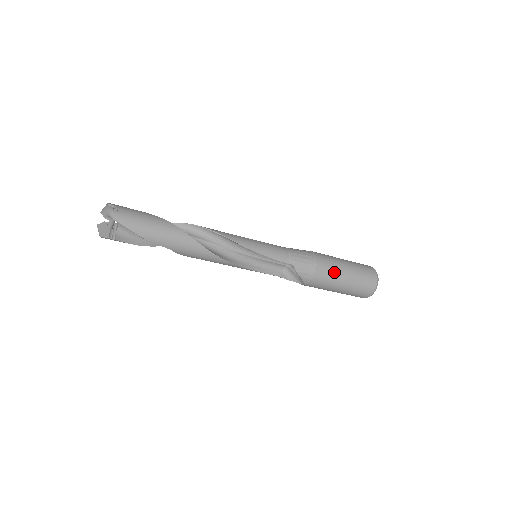
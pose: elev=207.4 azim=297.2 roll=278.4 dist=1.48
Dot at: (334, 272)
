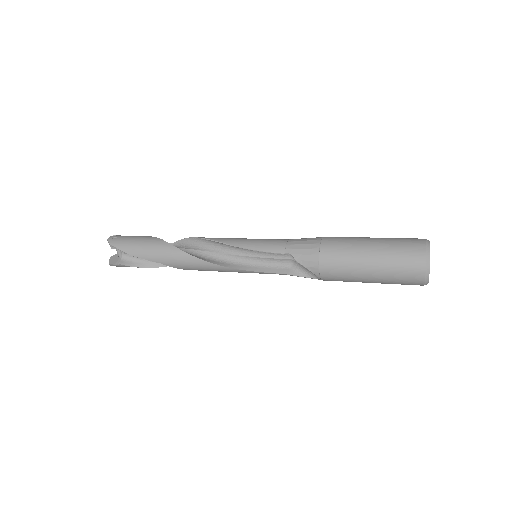
Dot at: (349, 252)
